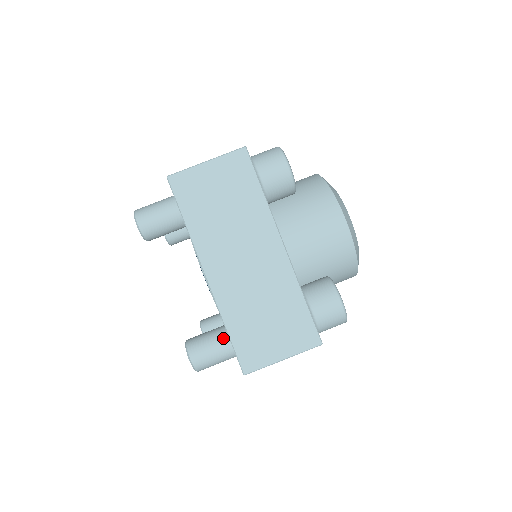
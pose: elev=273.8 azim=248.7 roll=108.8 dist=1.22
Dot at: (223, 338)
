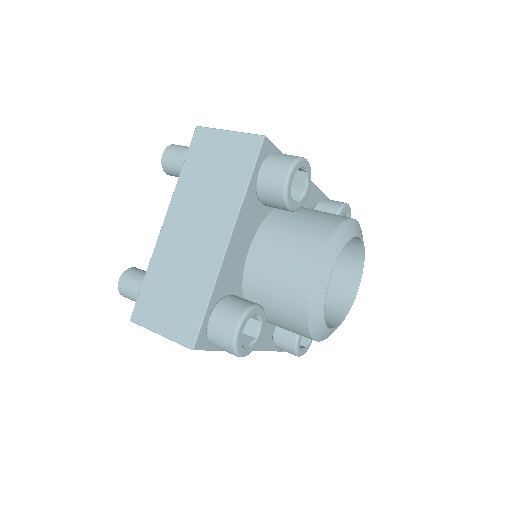
Dot at: occluded
